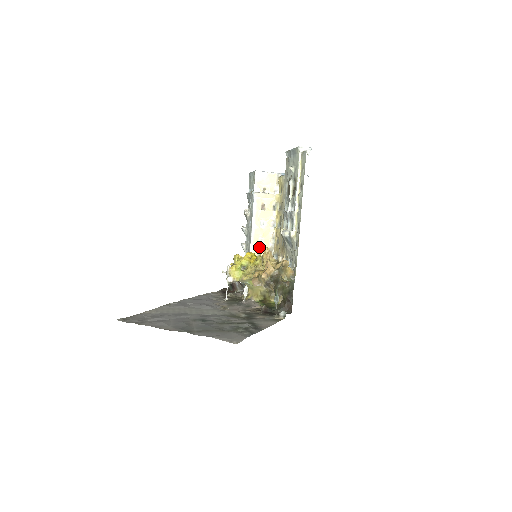
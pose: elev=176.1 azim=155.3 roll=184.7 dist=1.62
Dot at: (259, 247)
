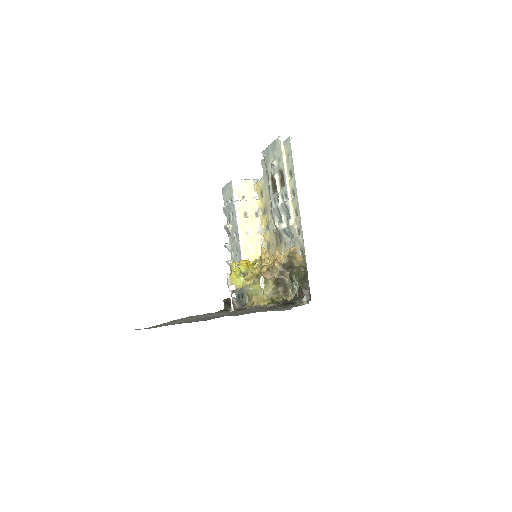
Dot at: (250, 256)
